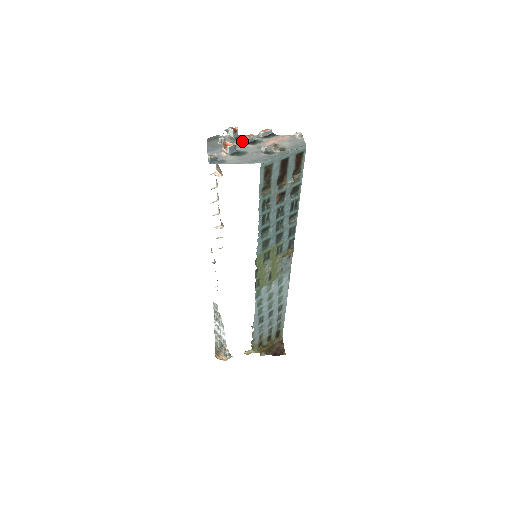
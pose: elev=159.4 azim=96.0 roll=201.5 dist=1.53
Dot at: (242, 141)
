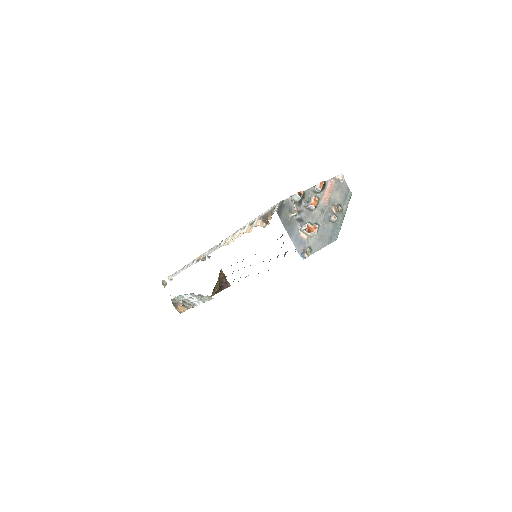
Dot at: (309, 207)
